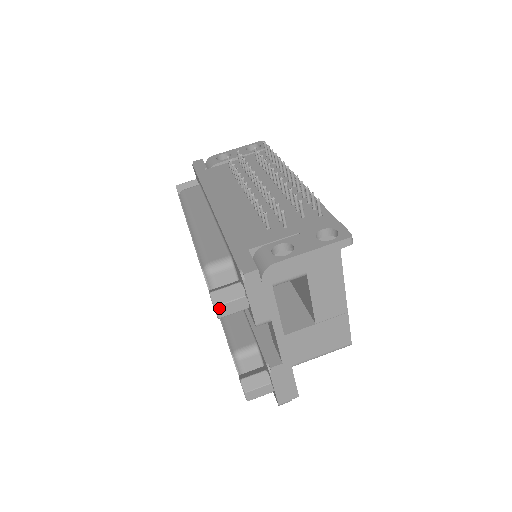
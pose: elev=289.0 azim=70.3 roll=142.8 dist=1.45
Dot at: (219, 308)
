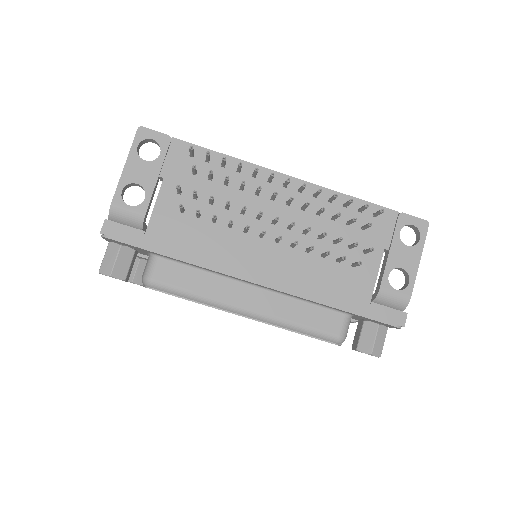
Dot at: (380, 354)
